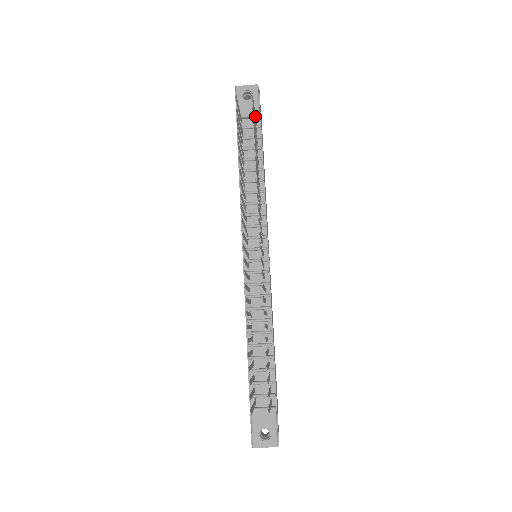
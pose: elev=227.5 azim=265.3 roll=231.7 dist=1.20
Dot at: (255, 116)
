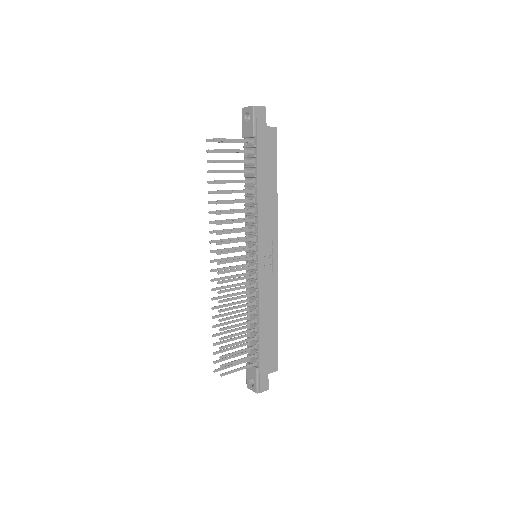
Dot at: occluded
